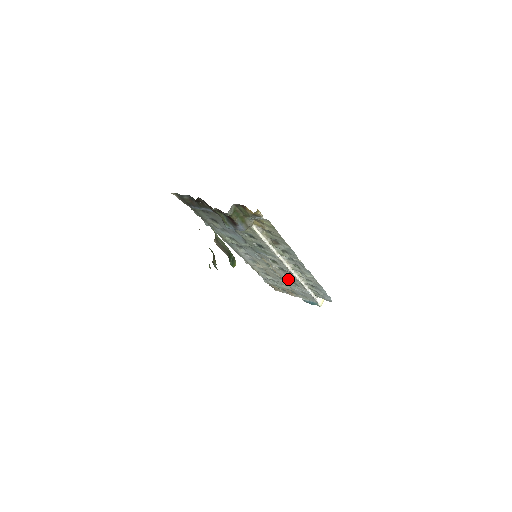
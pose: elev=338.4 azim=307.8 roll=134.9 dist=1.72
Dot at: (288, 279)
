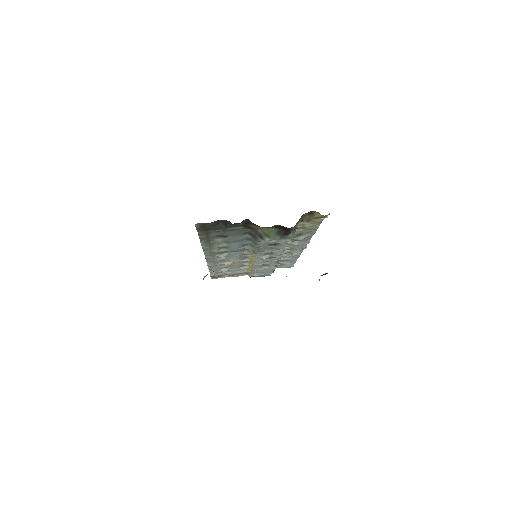
Dot at: occluded
